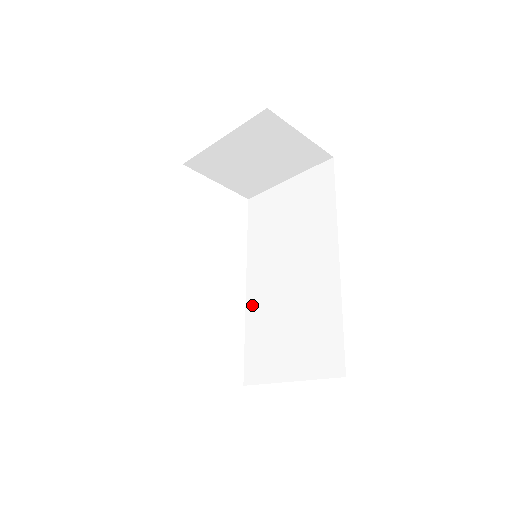
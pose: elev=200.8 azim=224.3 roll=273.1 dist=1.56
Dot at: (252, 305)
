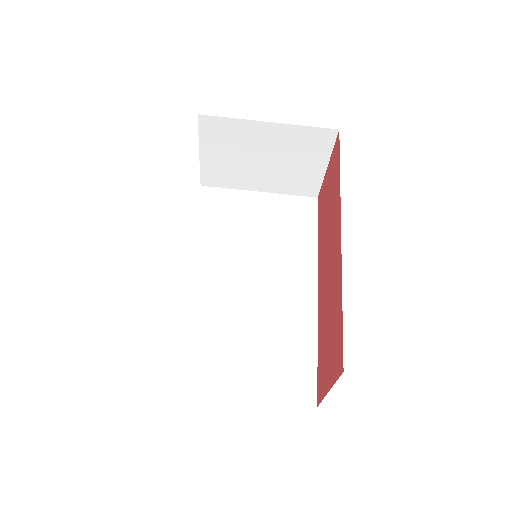
Dot at: (194, 302)
